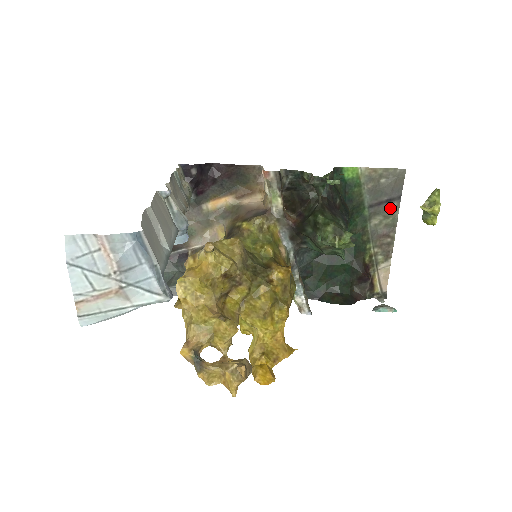
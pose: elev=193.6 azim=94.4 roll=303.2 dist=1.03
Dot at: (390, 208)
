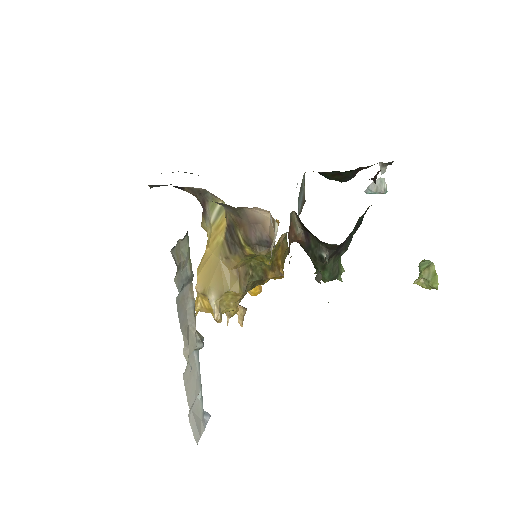
Dot at: occluded
